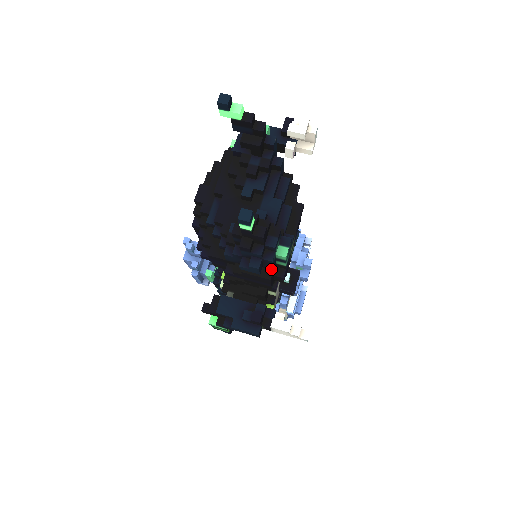
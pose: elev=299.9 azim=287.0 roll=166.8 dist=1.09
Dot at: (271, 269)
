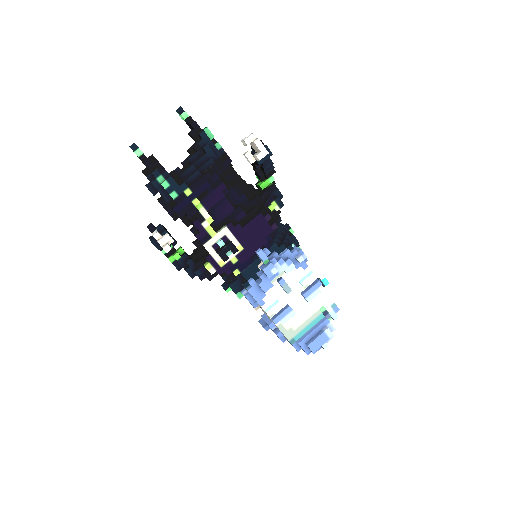
Dot at: (163, 197)
